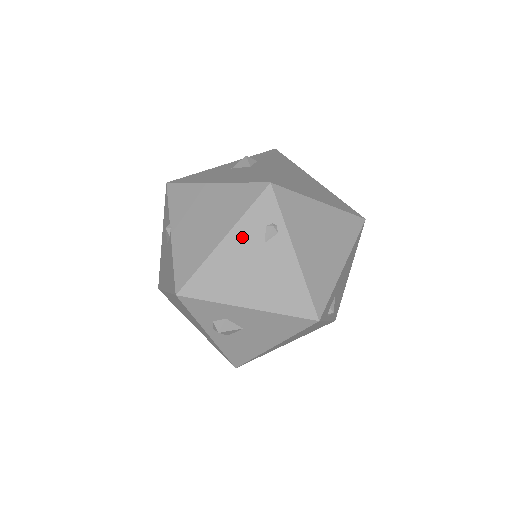
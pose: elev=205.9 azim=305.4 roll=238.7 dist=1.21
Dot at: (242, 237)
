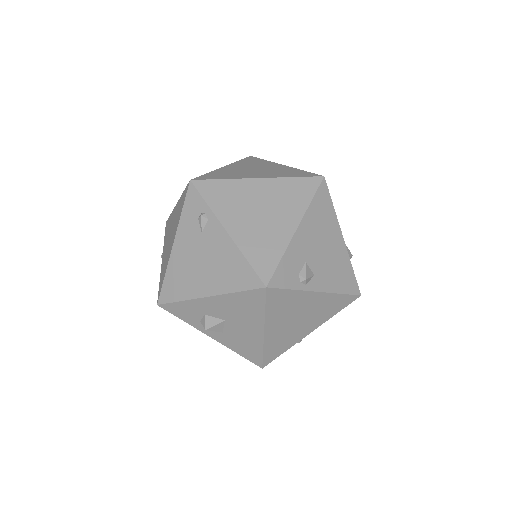
Dot at: (185, 236)
